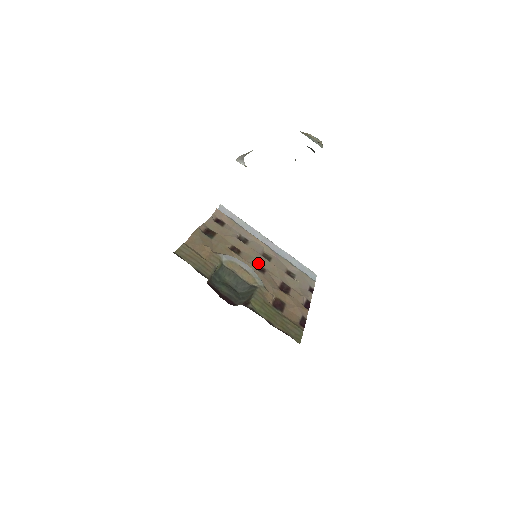
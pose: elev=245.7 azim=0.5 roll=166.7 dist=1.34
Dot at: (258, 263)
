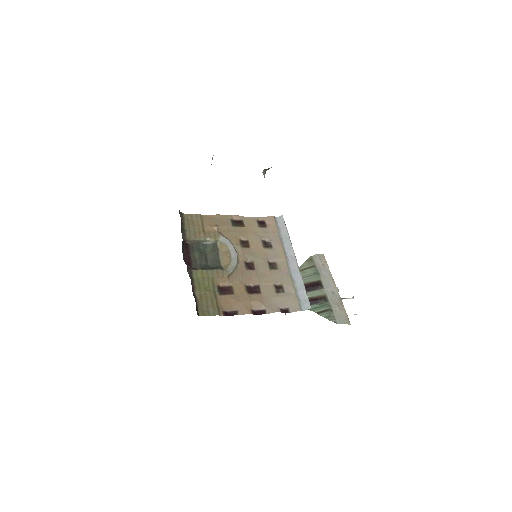
Dot at: (255, 262)
